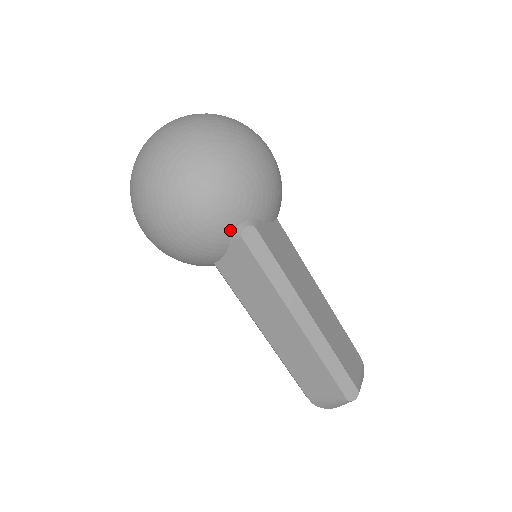
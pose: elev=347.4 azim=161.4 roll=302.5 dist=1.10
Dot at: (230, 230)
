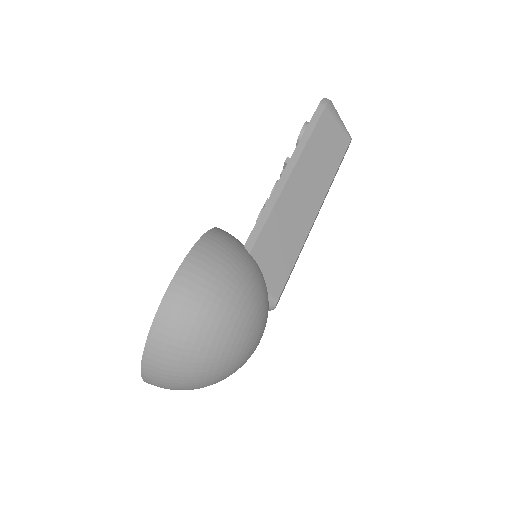
Dot at: occluded
